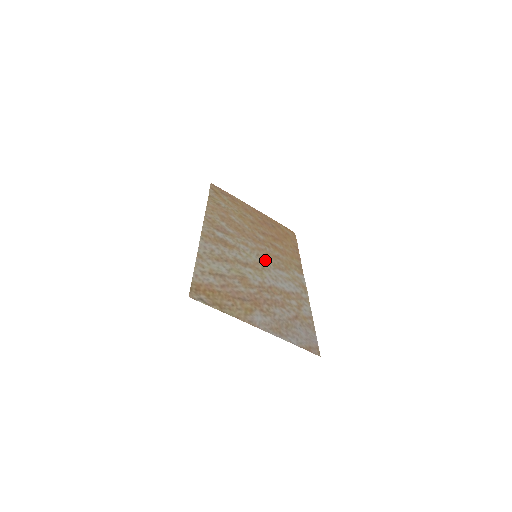
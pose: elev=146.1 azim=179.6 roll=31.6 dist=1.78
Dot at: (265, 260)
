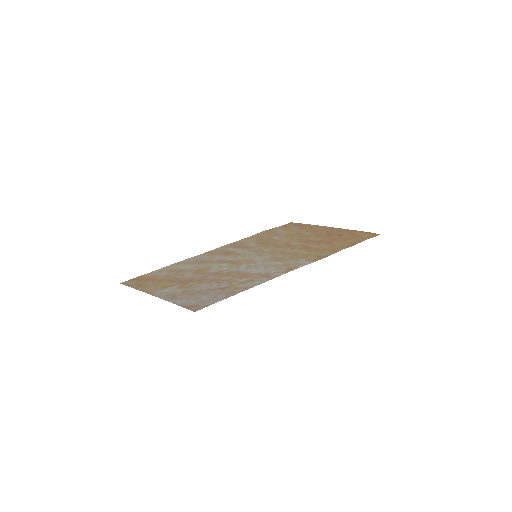
Dot at: (264, 257)
